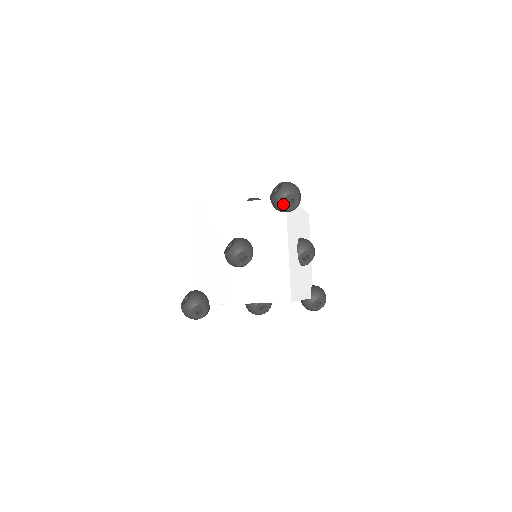
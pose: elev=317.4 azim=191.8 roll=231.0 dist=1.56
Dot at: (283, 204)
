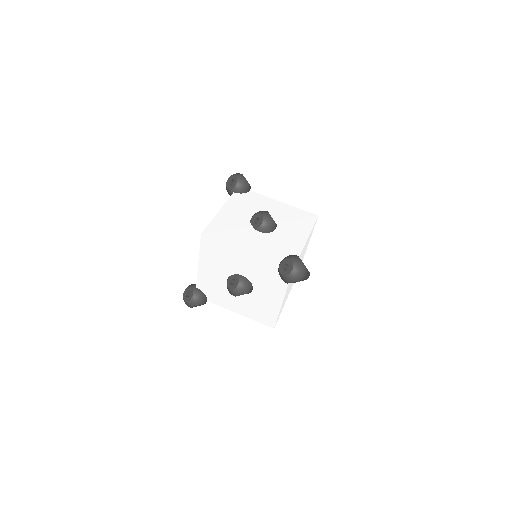
Dot at: occluded
